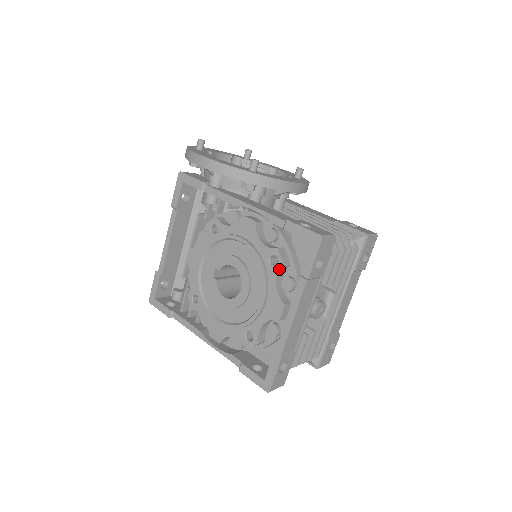
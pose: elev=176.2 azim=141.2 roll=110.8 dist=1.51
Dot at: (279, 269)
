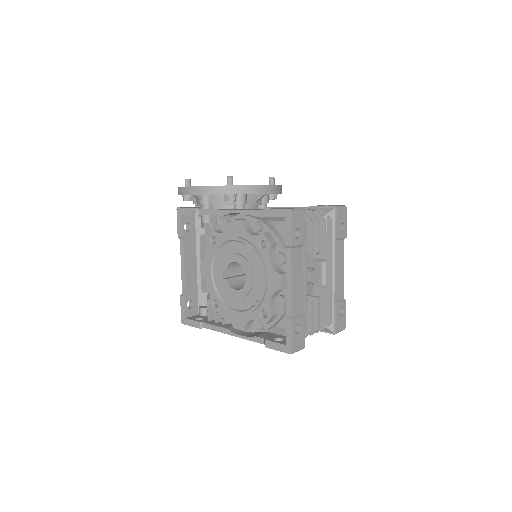
Dot at: (269, 249)
